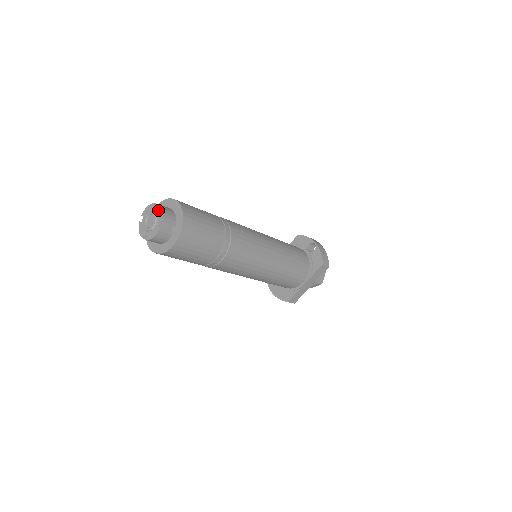
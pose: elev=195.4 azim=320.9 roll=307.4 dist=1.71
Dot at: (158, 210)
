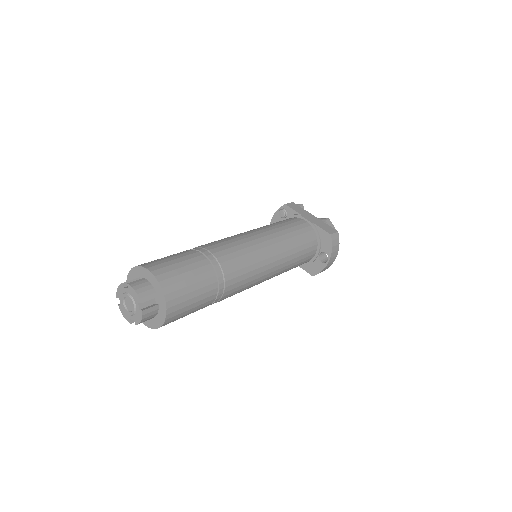
Dot at: (139, 314)
